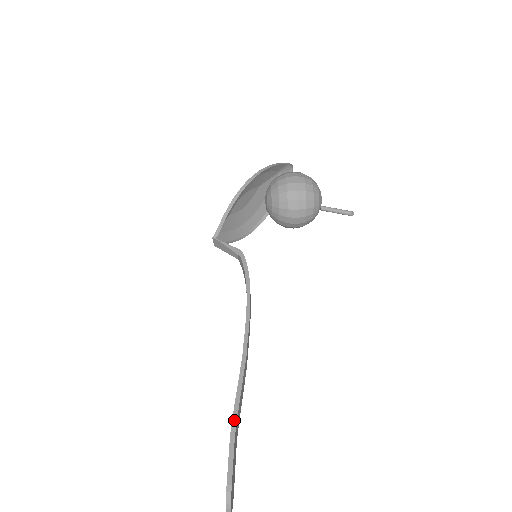
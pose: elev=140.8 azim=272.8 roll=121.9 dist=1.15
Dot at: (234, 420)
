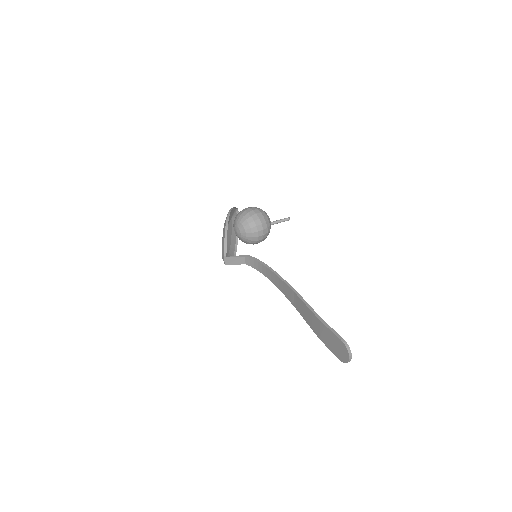
Dot at: (318, 316)
